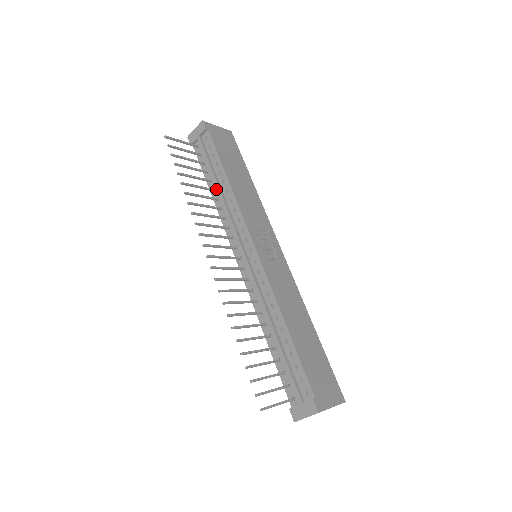
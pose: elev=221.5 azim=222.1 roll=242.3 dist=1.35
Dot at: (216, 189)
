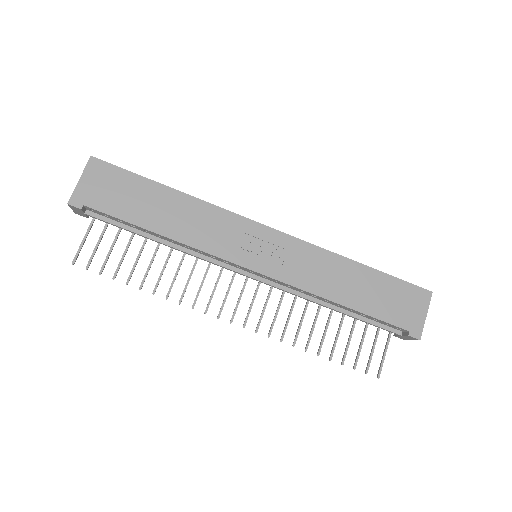
Dot at: occluded
